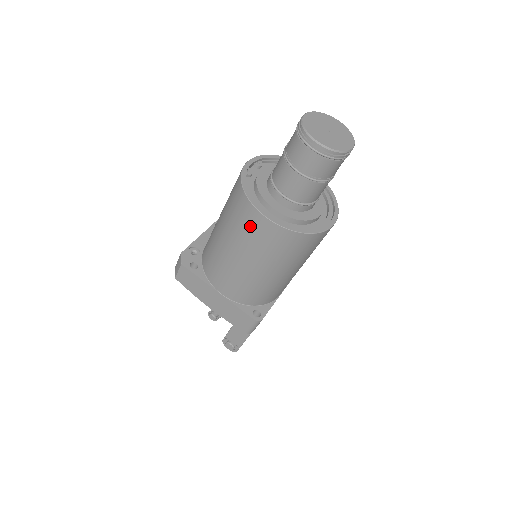
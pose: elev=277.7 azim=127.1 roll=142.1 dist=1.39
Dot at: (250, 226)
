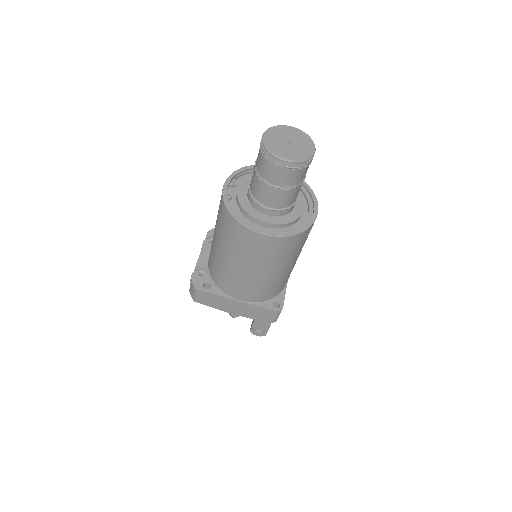
Dot at: (250, 244)
